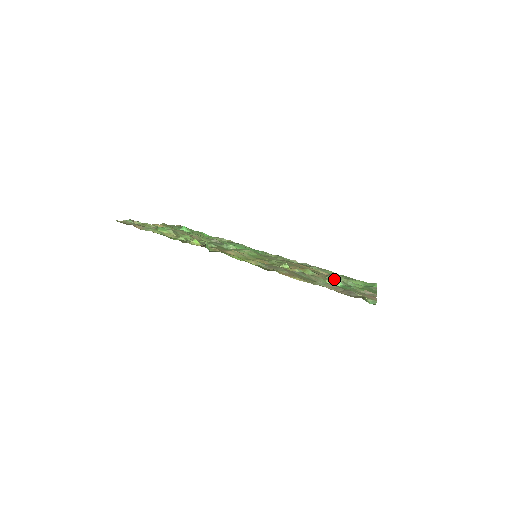
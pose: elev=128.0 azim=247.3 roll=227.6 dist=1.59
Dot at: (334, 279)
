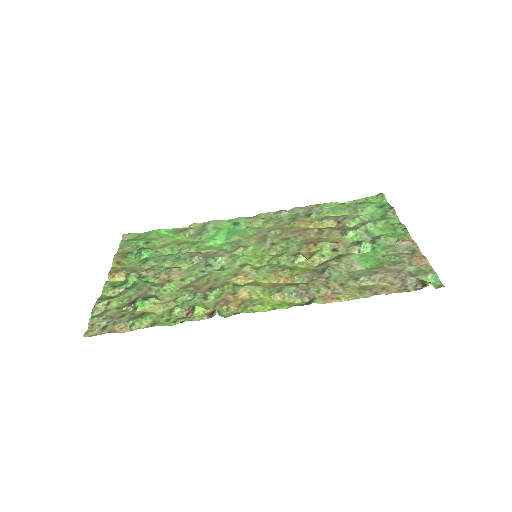
Dot at: (360, 244)
